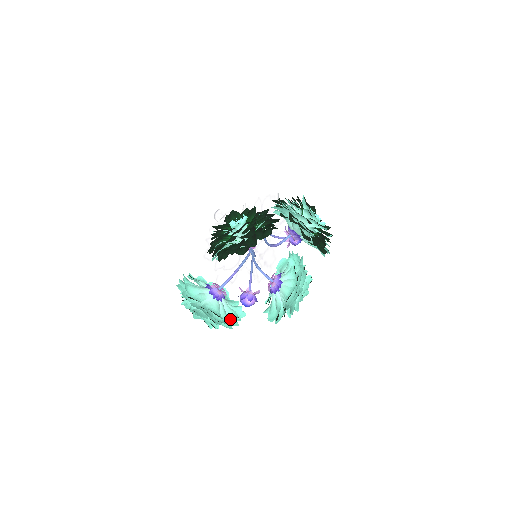
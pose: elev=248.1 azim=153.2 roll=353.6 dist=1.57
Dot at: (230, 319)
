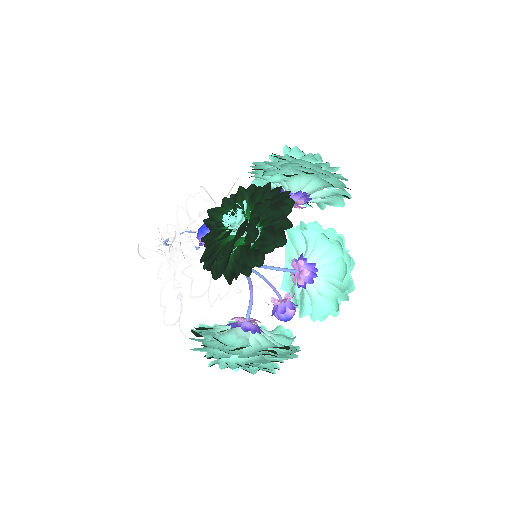
Dot at: occluded
